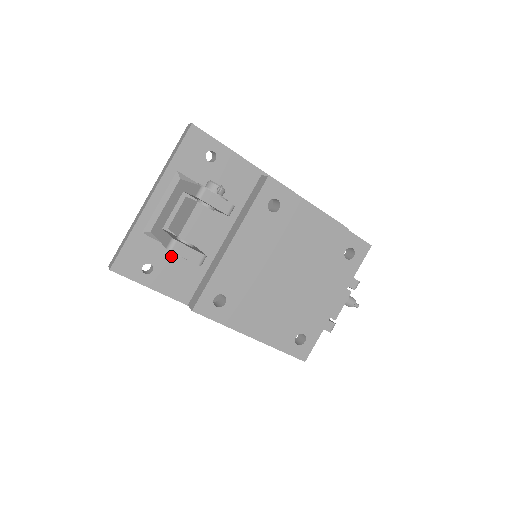
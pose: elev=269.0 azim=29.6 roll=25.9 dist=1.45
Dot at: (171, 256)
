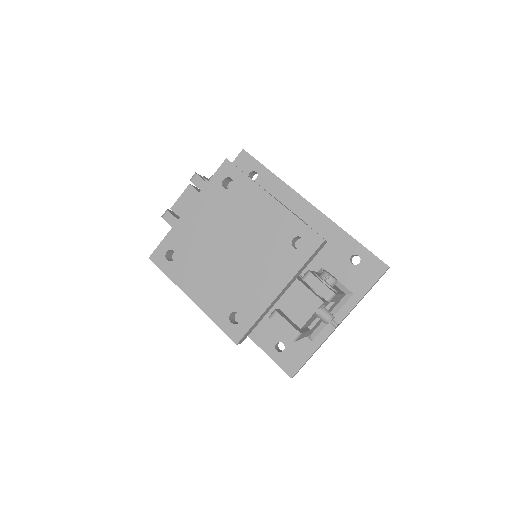
Dot at: occluded
